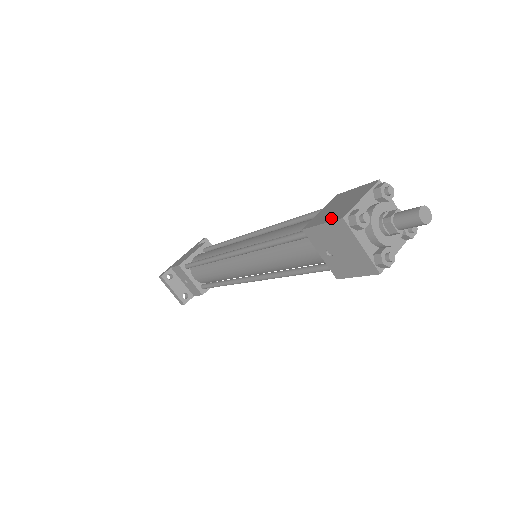
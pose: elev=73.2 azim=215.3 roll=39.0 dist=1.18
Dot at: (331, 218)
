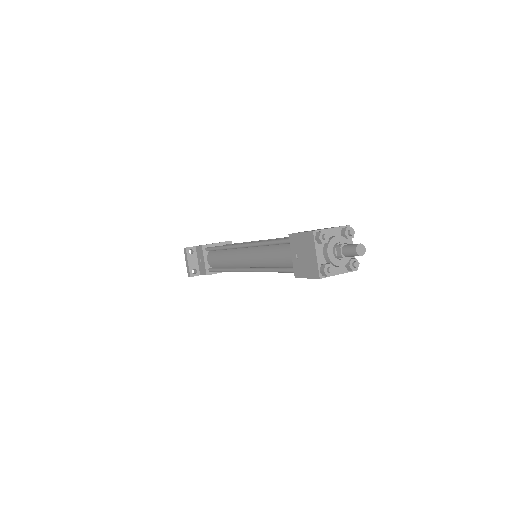
Dot at: occluded
